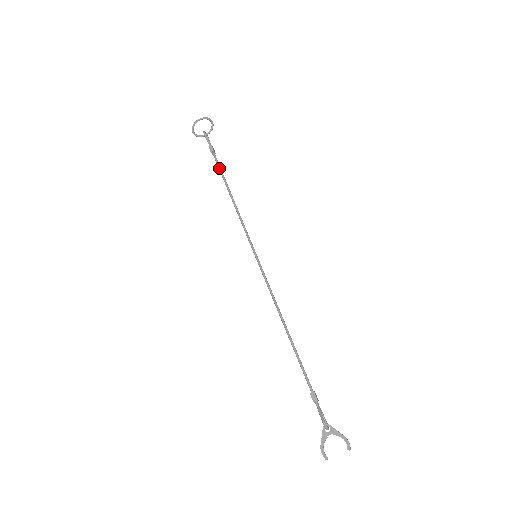
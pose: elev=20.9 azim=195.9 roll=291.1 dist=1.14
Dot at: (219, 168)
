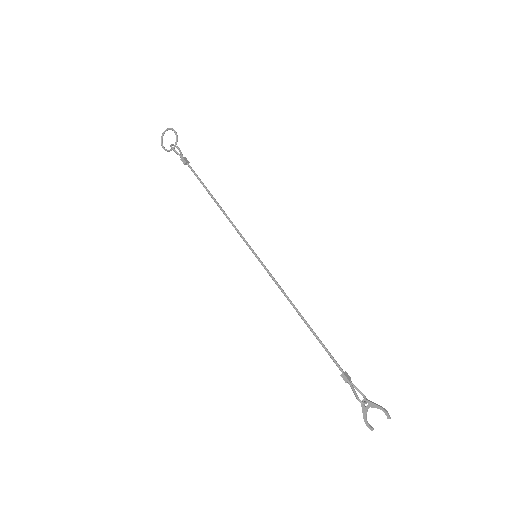
Dot at: (197, 178)
